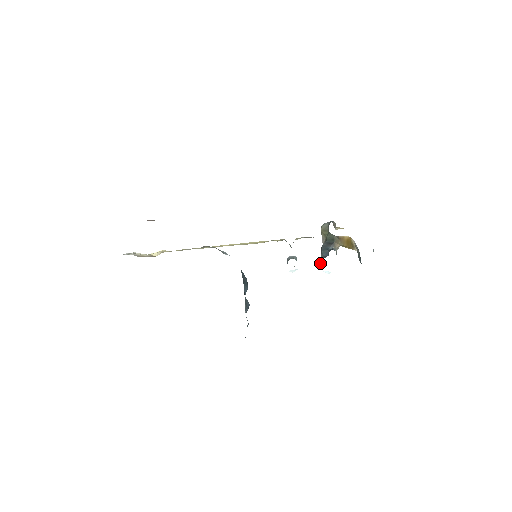
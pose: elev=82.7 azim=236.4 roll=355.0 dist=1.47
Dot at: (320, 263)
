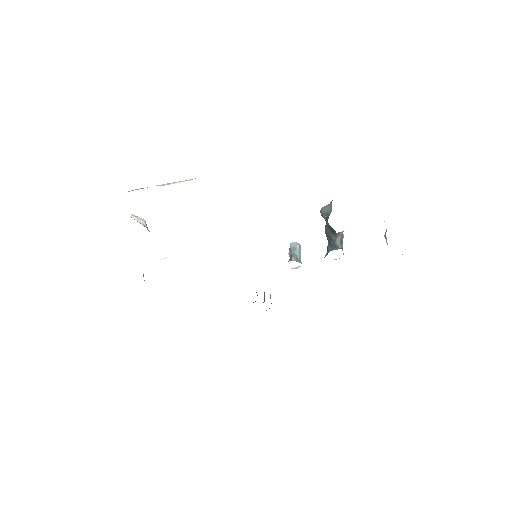
Dot at: occluded
